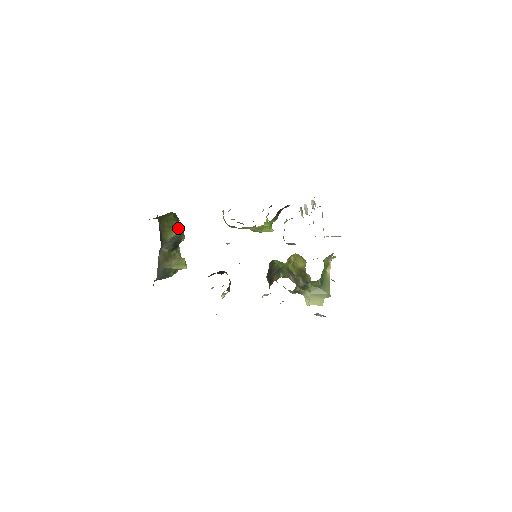
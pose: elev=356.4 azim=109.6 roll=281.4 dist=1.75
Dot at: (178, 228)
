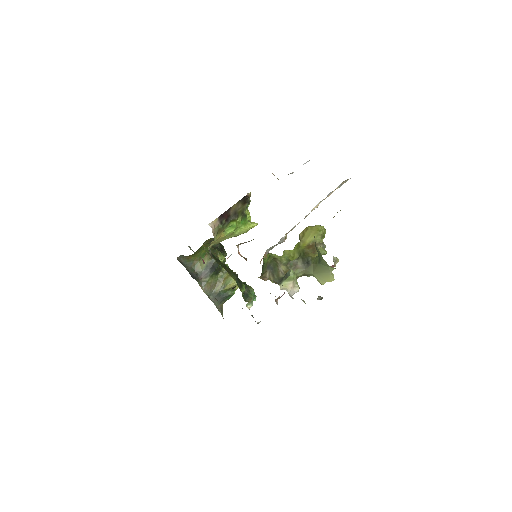
Dot at: (208, 255)
